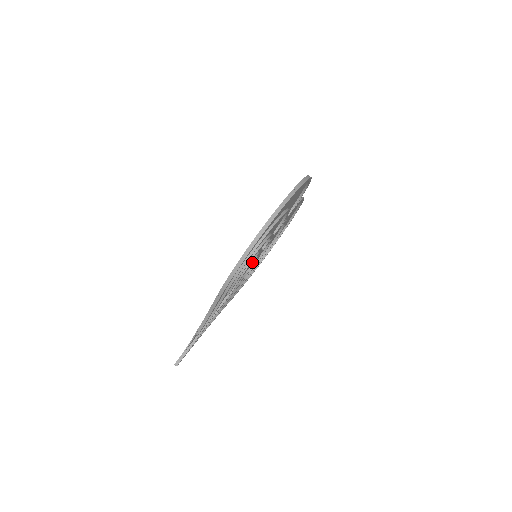
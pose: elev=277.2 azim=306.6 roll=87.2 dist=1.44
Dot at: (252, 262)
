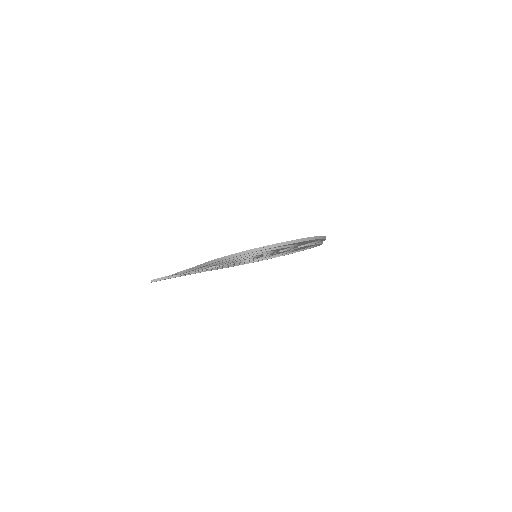
Dot at: occluded
